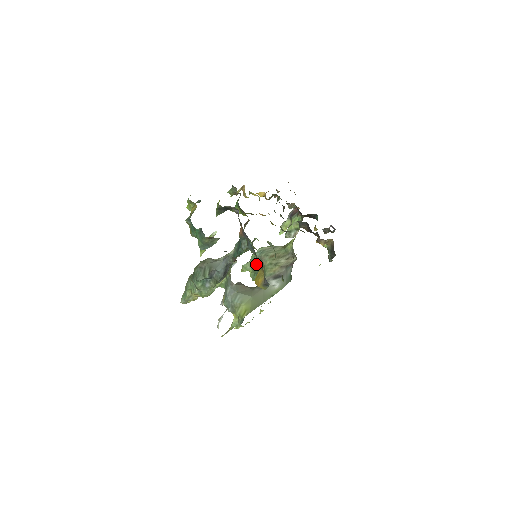
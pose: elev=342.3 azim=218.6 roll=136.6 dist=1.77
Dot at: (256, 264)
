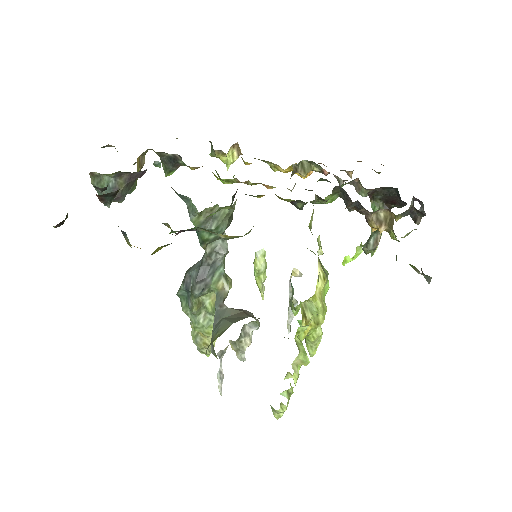
Dot at: occluded
